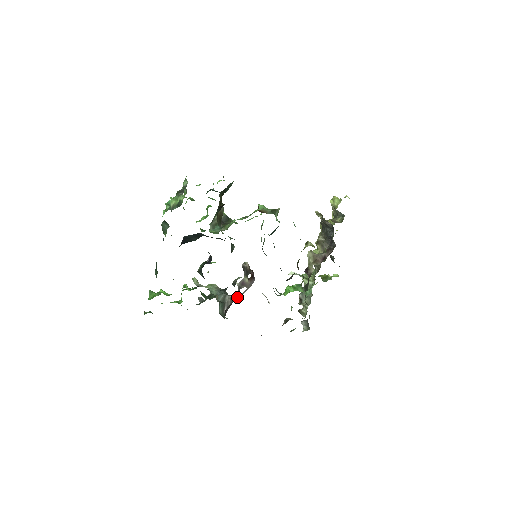
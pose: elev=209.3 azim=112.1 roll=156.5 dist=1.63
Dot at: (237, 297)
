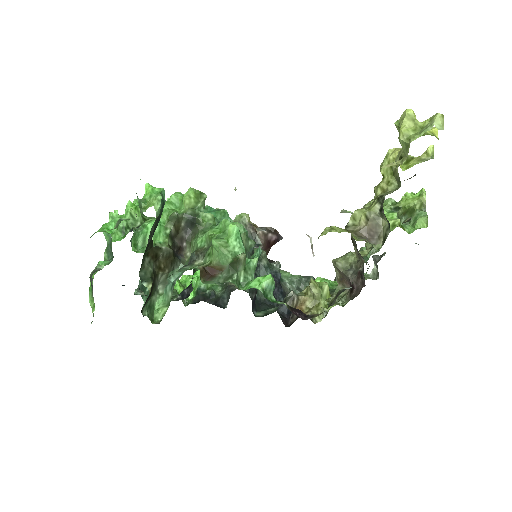
Dot at: occluded
